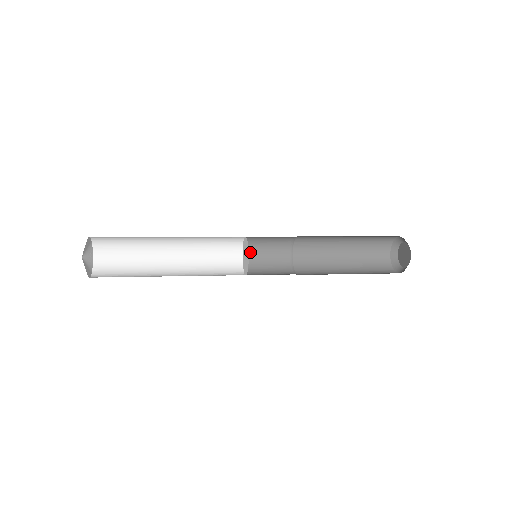
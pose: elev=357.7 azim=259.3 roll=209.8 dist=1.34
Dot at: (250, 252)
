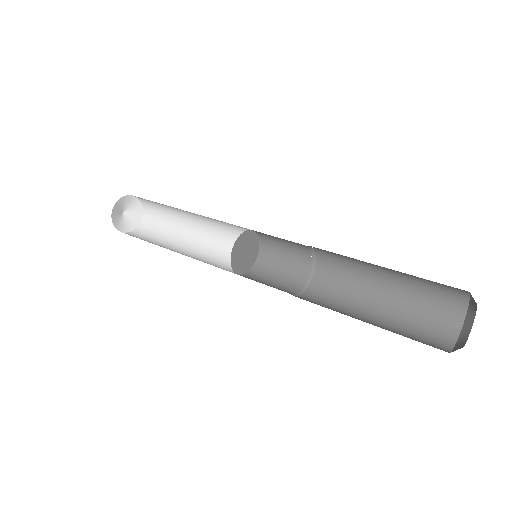
Dot at: (260, 232)
